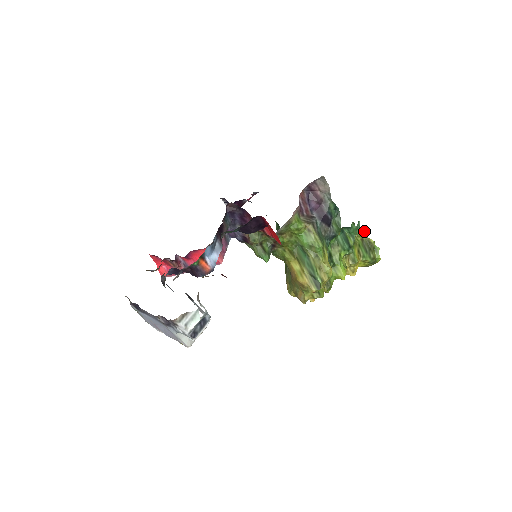
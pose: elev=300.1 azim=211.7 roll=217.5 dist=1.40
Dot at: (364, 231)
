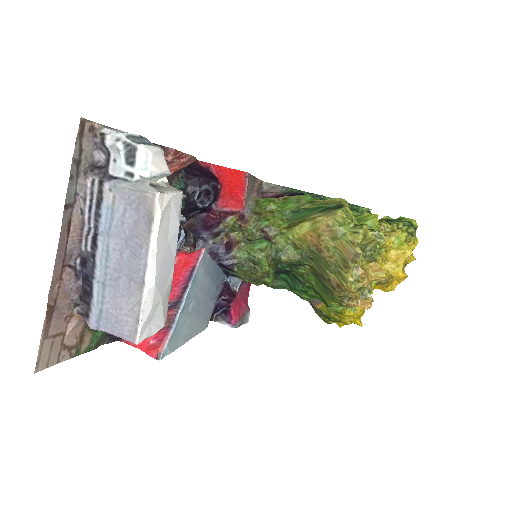
Dot at: occluded
